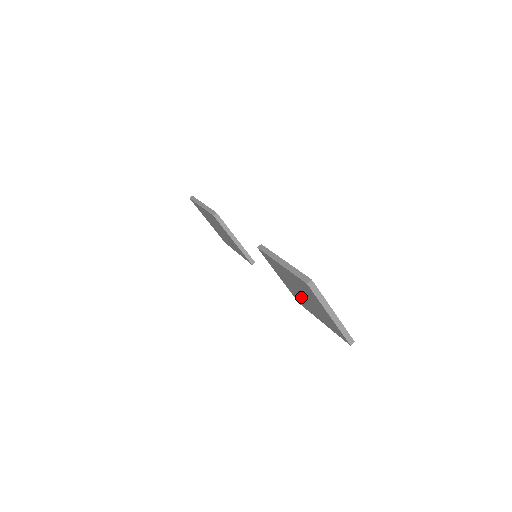
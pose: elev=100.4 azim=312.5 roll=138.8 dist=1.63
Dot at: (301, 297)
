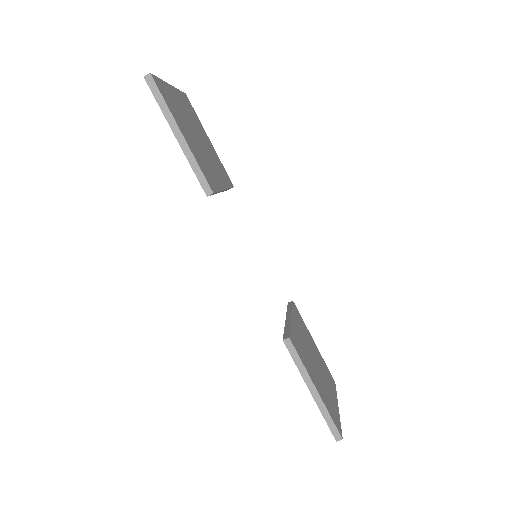
Dot at: occluded
